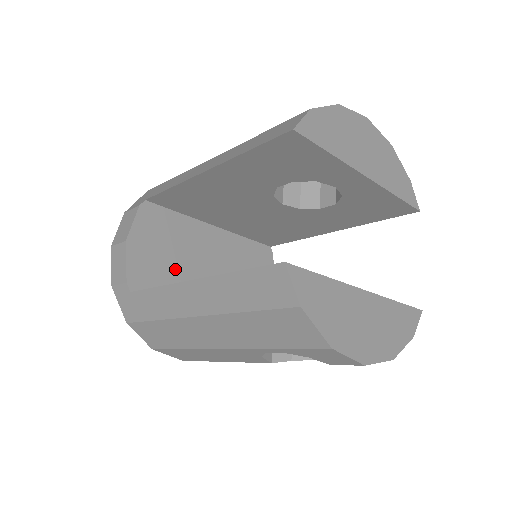
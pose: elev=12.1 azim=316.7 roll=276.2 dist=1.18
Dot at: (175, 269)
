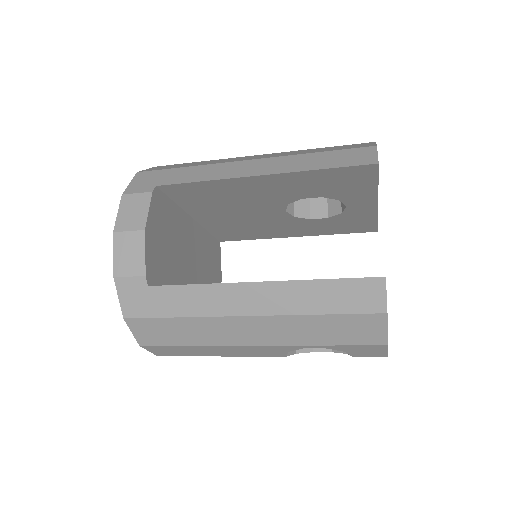
Dot at: (172, 262)
